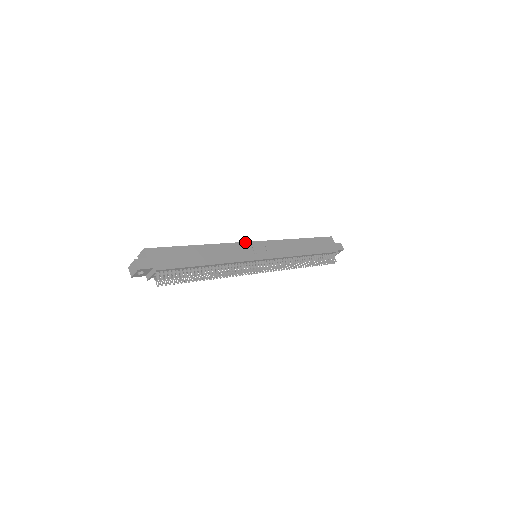
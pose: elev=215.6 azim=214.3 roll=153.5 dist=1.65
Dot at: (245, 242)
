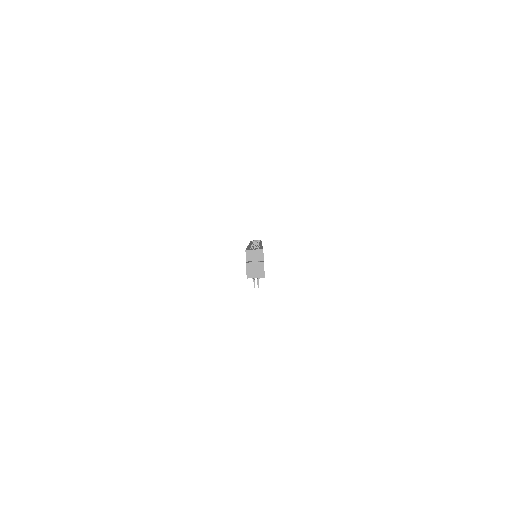
Dot at: occluded
